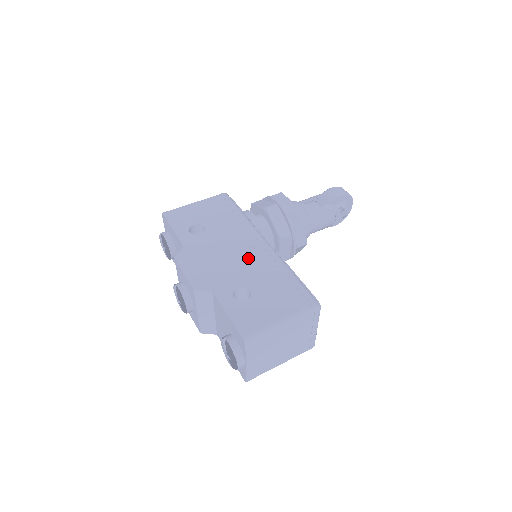
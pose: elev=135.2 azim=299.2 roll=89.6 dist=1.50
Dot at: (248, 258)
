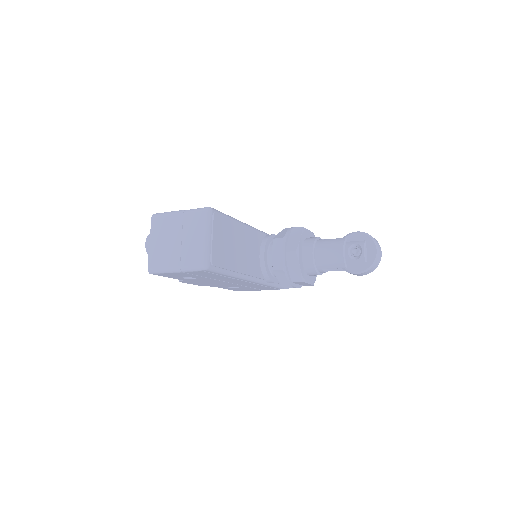
Dot at: occluded
